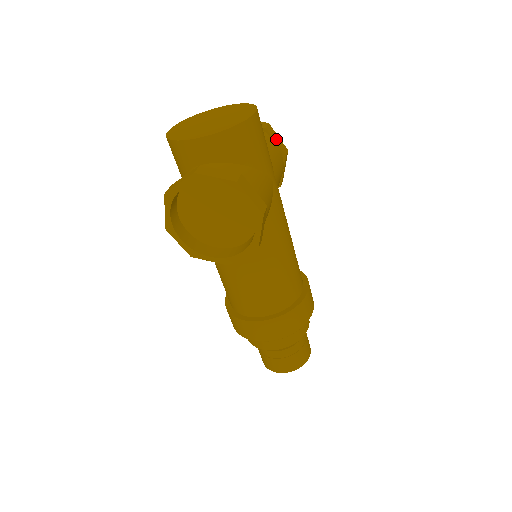
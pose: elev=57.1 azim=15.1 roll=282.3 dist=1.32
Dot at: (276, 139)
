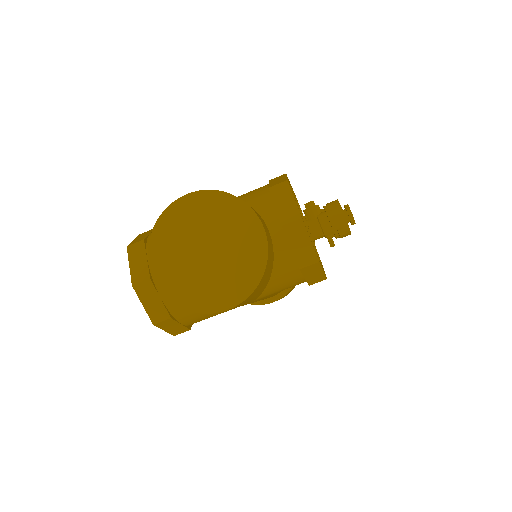
Dot at: (311, 274)
